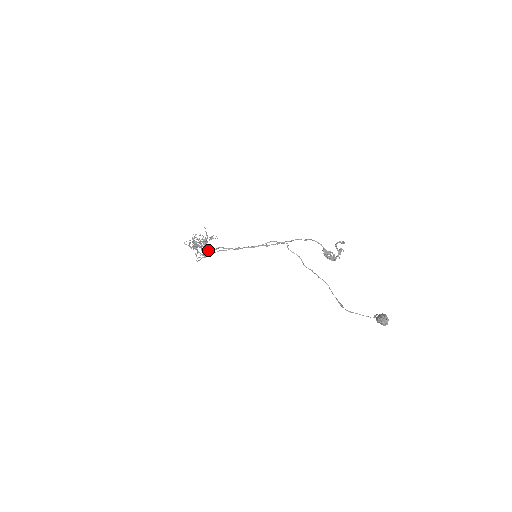
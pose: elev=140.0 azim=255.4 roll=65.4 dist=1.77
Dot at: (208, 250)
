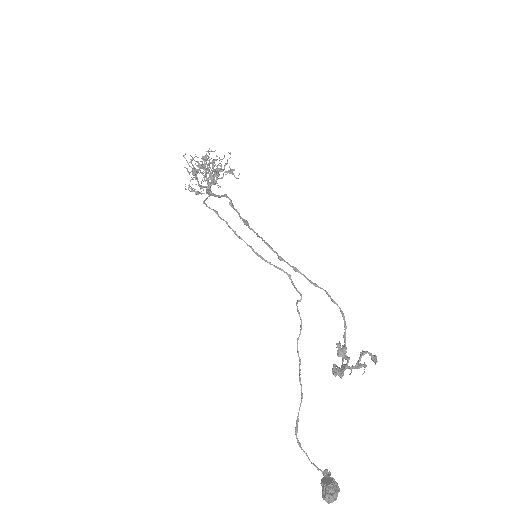
Dot at: (208, 189)
